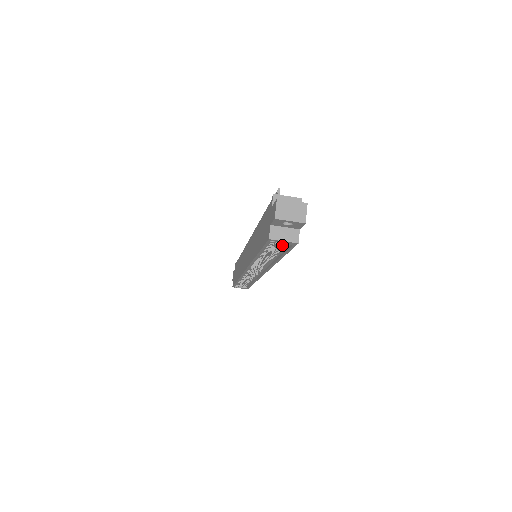
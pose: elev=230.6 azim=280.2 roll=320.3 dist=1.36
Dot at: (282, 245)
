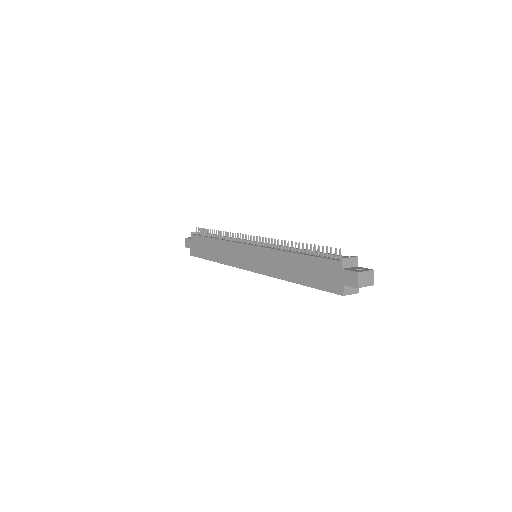
Dot at: occluded
